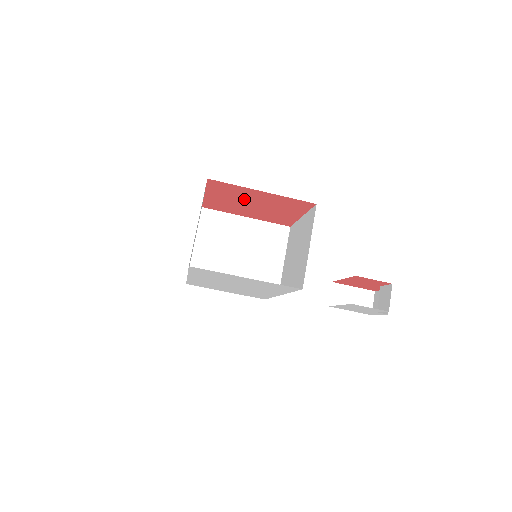
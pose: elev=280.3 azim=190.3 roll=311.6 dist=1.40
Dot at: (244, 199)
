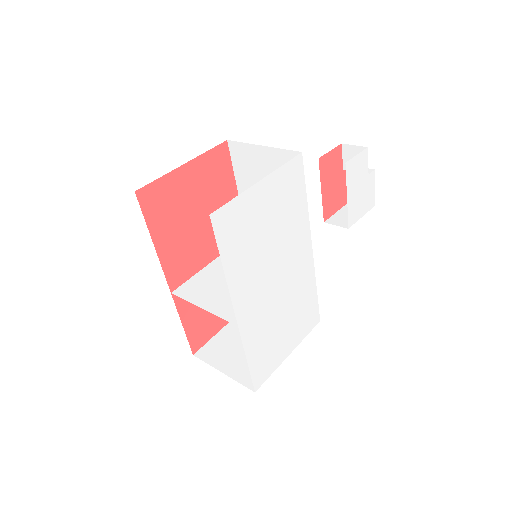
Dot at: (184, 210)
